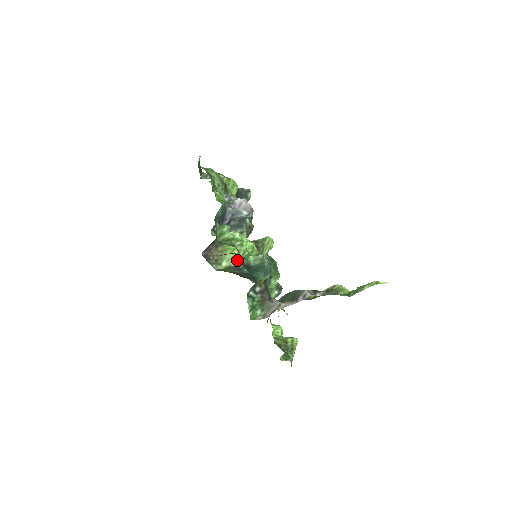
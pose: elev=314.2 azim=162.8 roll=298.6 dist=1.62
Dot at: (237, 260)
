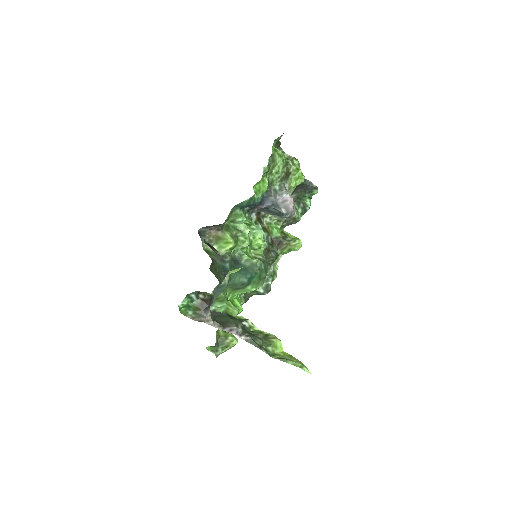
Dot at: (227, 252)
